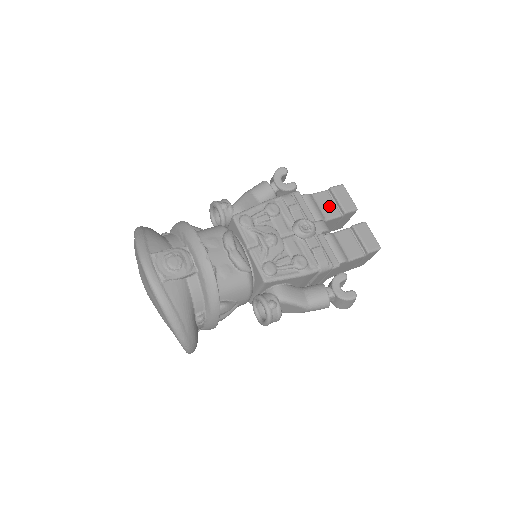
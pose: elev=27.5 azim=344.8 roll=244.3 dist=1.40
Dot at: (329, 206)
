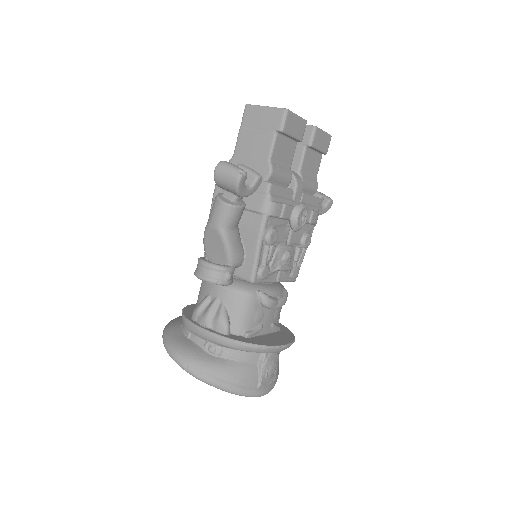
Dot at: (286, 150)
